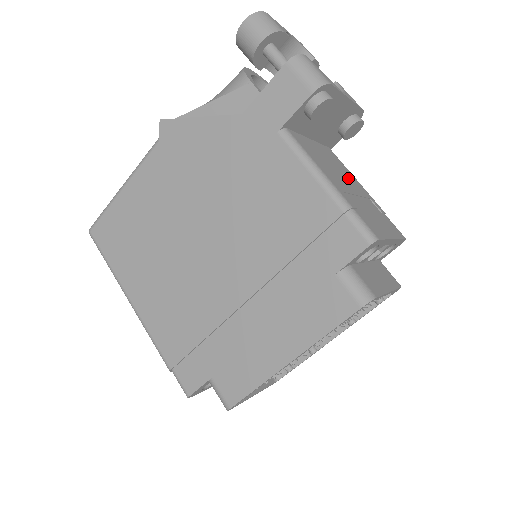
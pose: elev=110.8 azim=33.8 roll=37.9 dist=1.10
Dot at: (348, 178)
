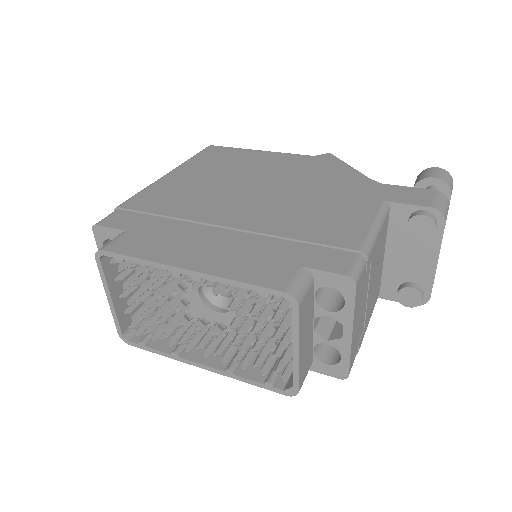
Dot at: (372, 297)
